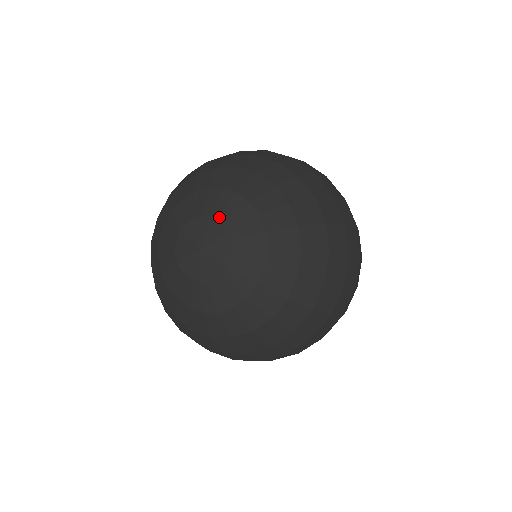
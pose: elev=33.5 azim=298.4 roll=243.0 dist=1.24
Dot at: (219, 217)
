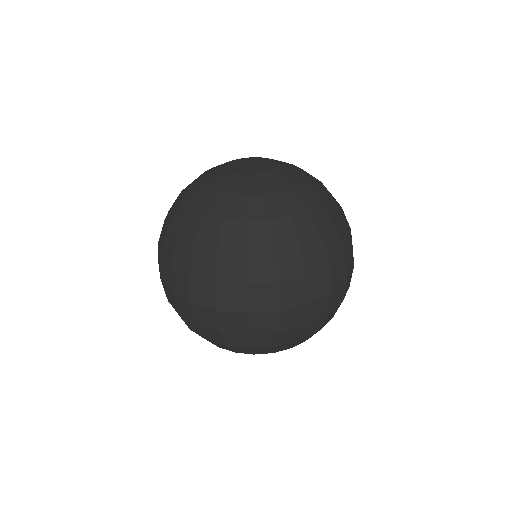
Dot at: (271, 159)
